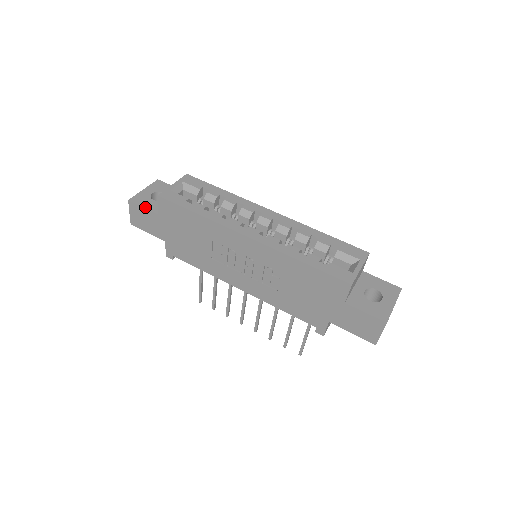
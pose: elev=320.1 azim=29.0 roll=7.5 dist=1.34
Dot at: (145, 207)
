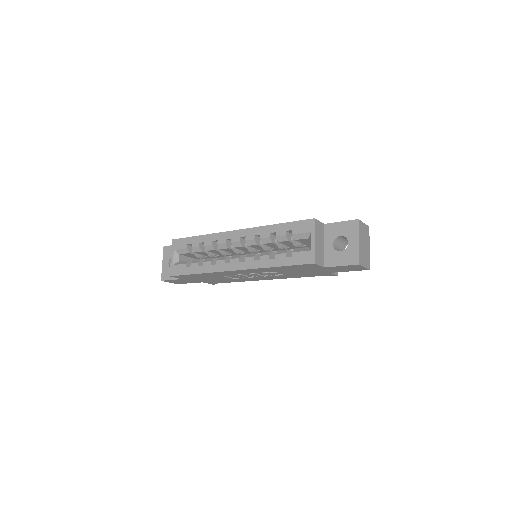
Dot at: (172, 279)
